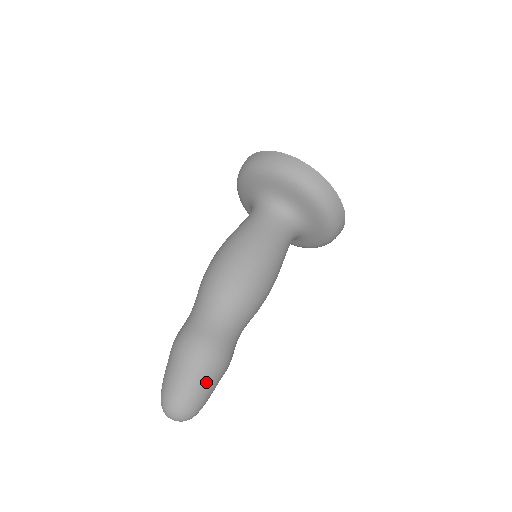
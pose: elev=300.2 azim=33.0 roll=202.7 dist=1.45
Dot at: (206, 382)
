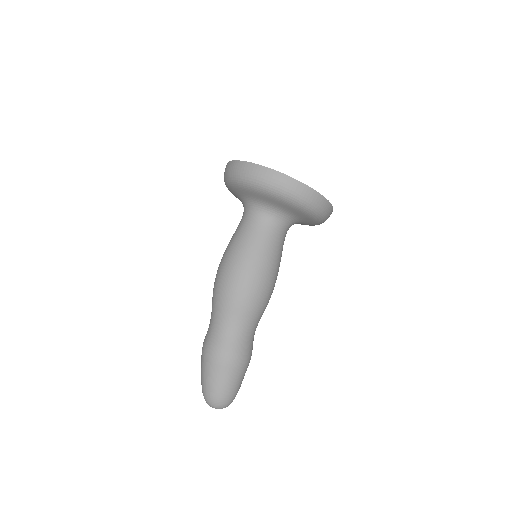
Dot at: (234, 381)
